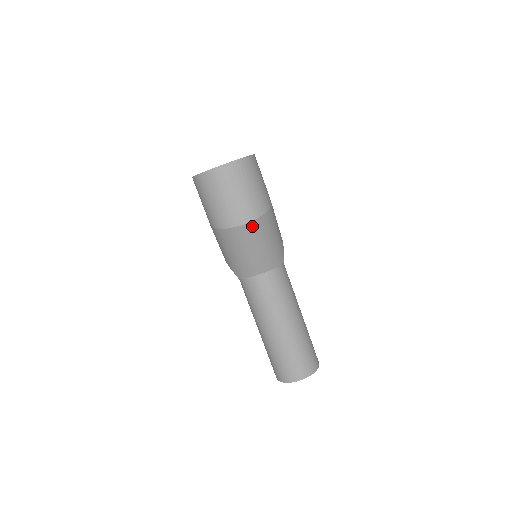
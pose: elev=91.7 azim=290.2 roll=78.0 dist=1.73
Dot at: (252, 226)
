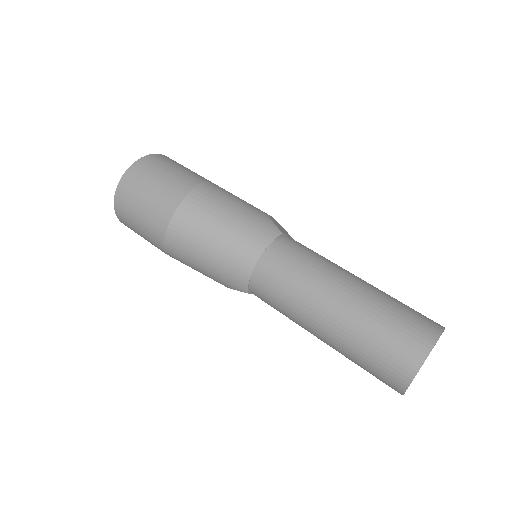
Dot at: (185, 212)
